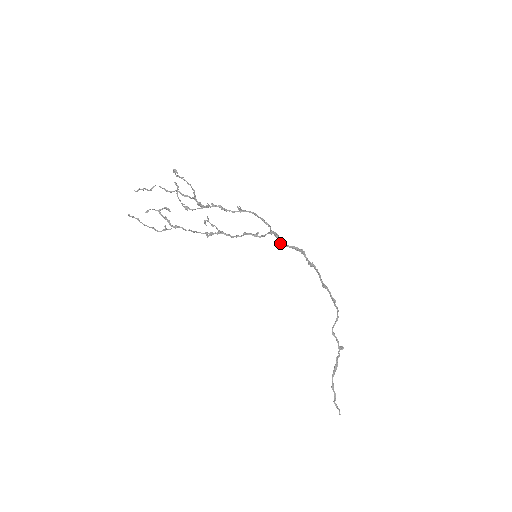
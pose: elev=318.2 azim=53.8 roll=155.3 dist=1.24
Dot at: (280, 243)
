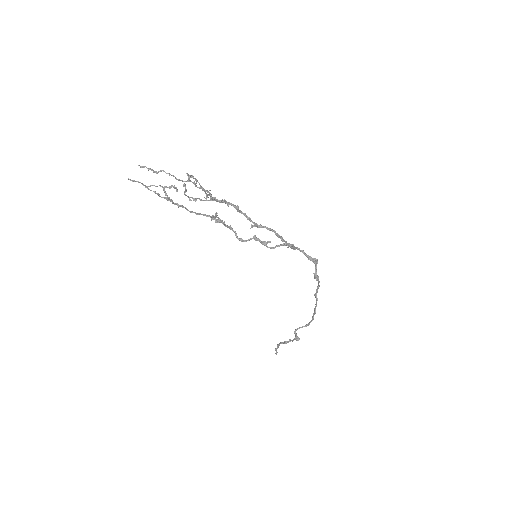
Dot at: (295, 248)
